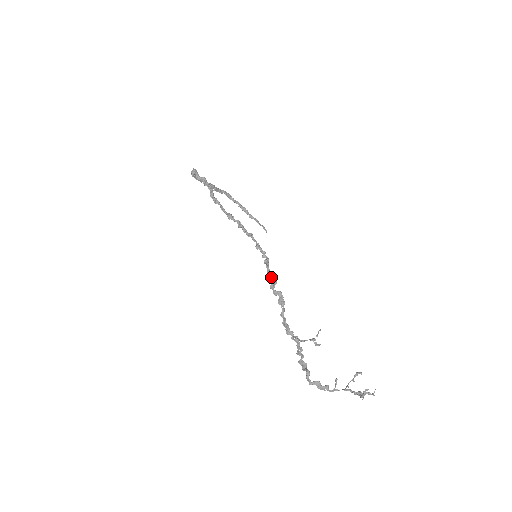
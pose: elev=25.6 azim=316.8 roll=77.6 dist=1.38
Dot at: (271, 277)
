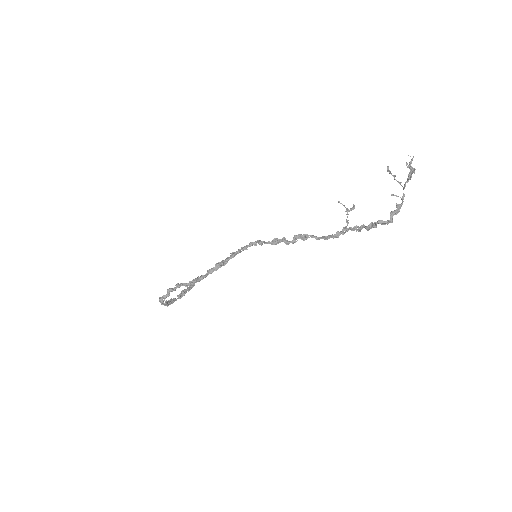
Dot at: (277, 241)
